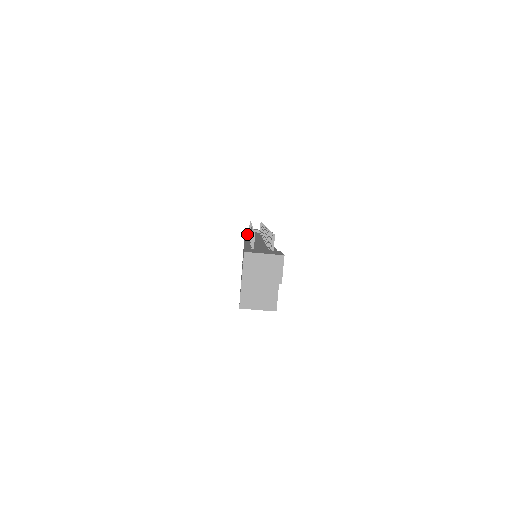
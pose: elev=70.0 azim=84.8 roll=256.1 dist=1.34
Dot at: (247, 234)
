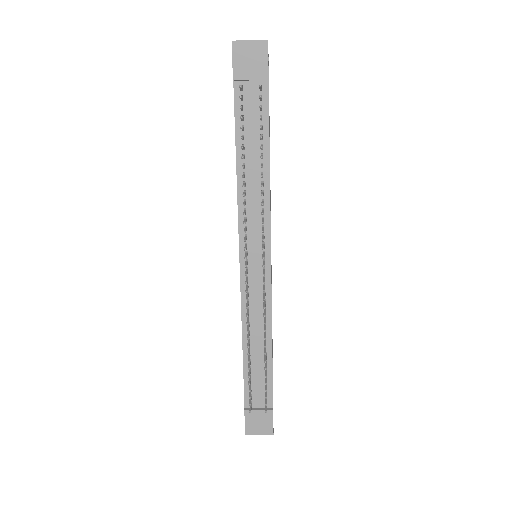
Dot at: (239, 170)
